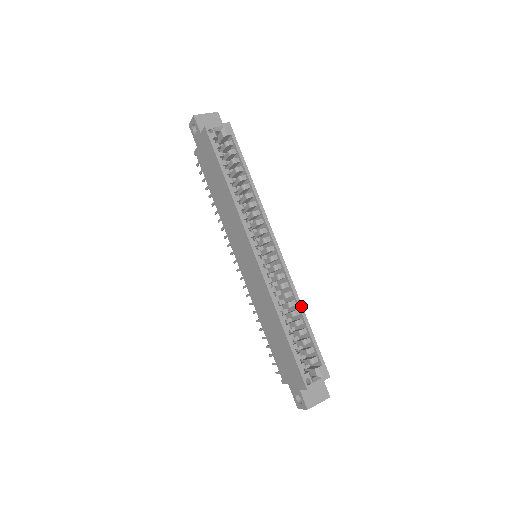
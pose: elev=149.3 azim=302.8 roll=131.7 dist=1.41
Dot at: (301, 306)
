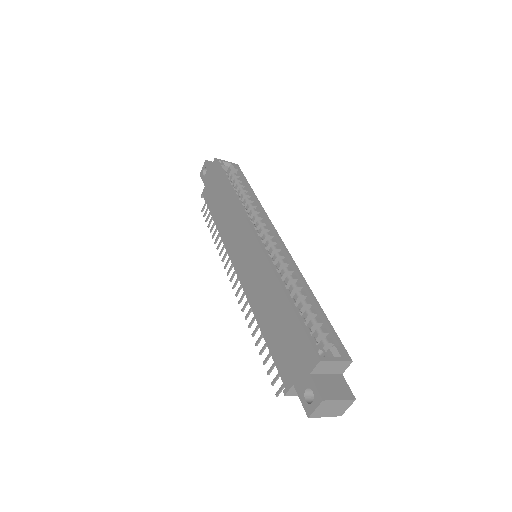
Dot at: (308, 287)
